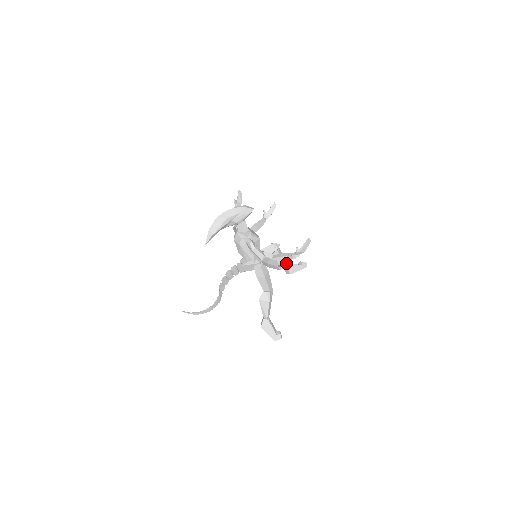
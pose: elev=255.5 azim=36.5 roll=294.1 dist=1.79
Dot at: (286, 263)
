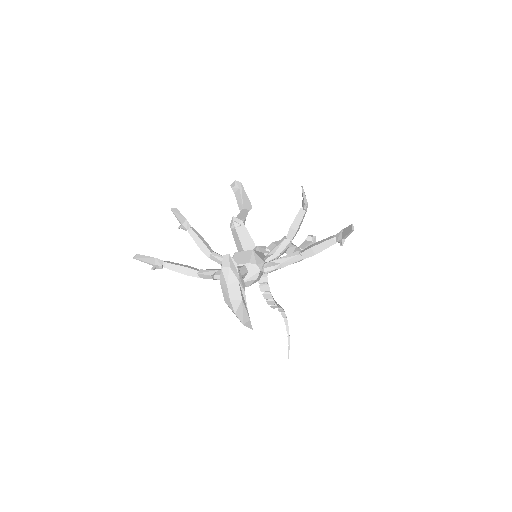
Dot at: occluded
